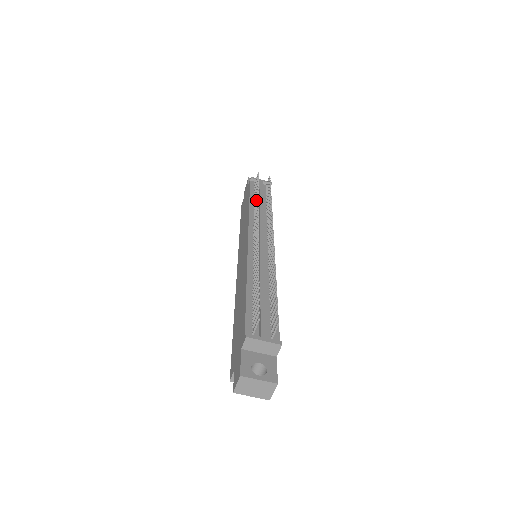
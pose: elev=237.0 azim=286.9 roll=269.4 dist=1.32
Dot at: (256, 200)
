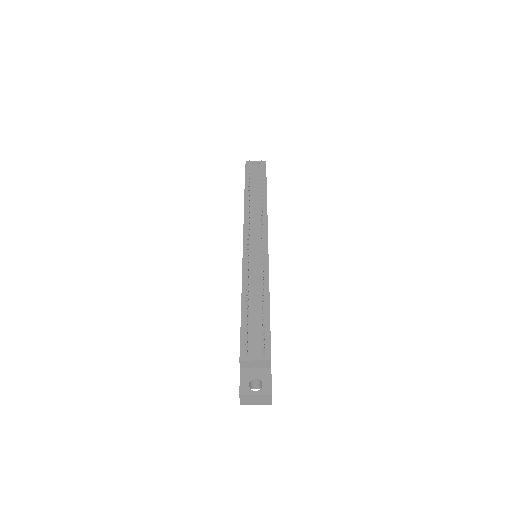
Dot at: occluded
